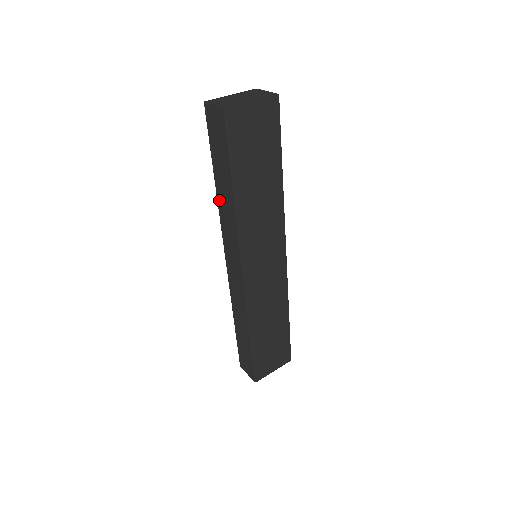
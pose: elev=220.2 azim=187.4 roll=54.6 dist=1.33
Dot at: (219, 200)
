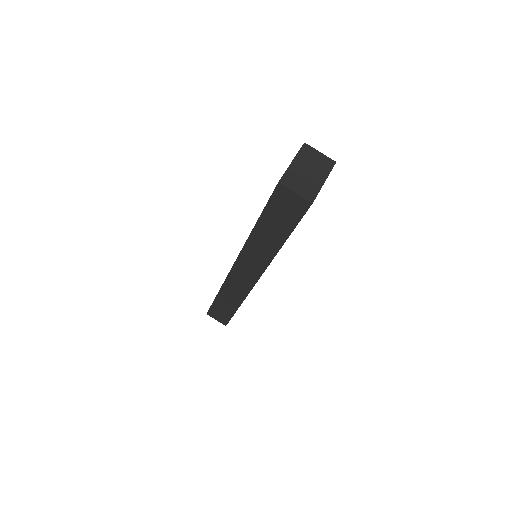
Dot at: (253, 238)
